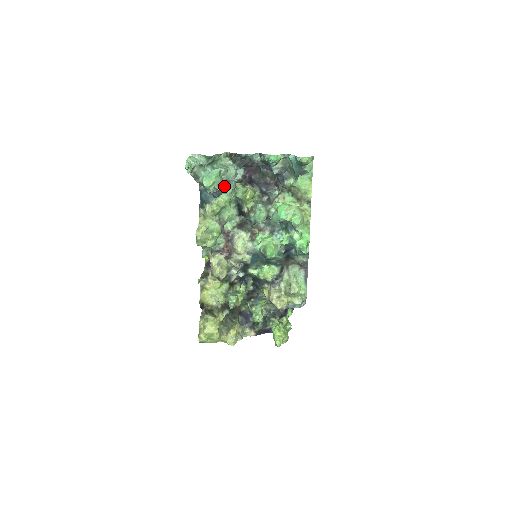
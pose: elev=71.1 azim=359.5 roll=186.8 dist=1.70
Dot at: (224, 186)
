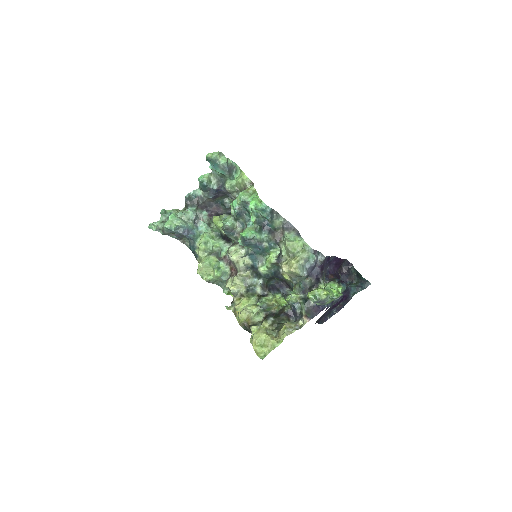
Dot at: (195, 228)
